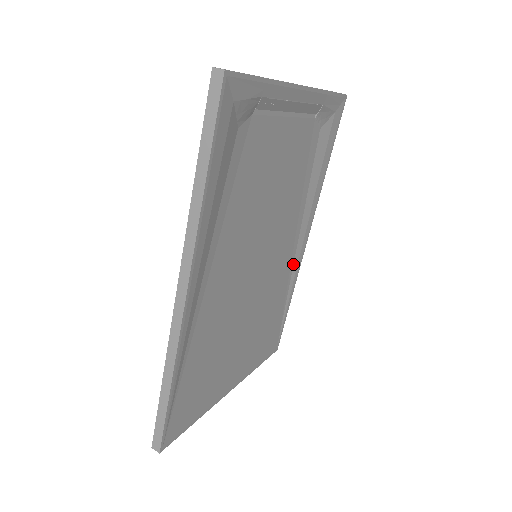
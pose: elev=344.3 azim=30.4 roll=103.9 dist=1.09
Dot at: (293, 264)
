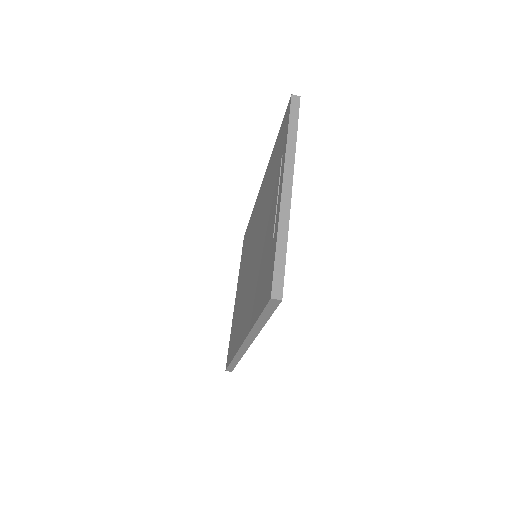
Dot at: occluded
